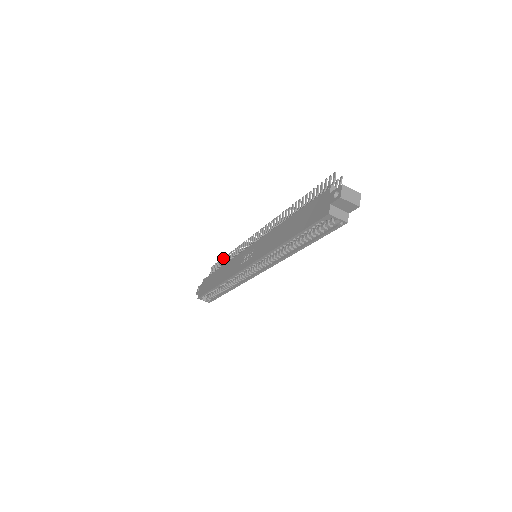
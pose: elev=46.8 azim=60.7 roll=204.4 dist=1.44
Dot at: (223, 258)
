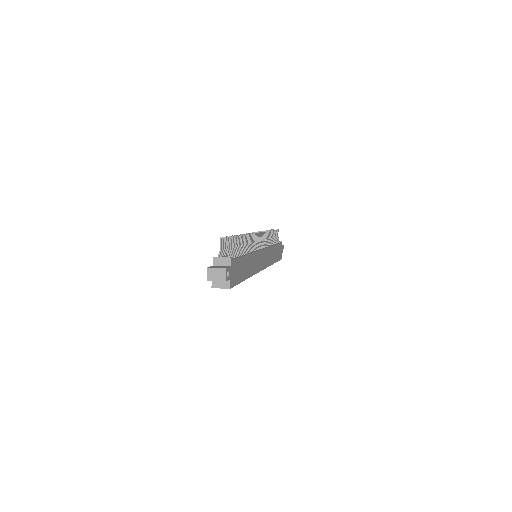
Dot at: occluded
